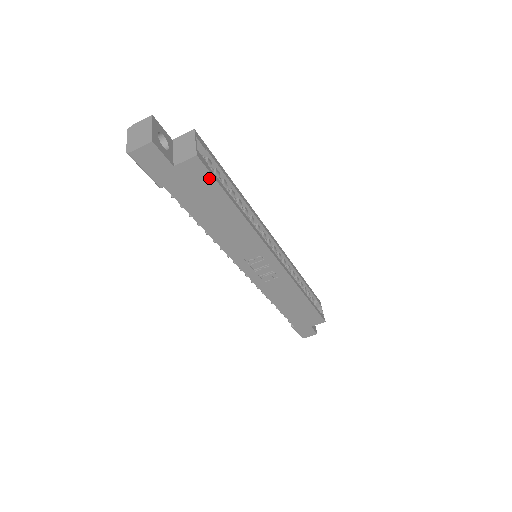
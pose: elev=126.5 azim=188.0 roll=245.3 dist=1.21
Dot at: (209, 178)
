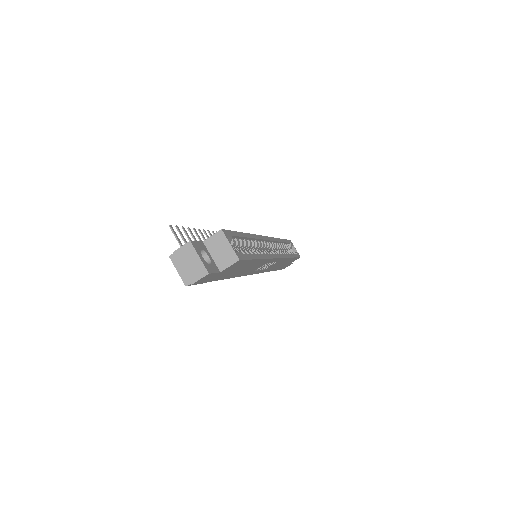
Dot at: (244, 262)
